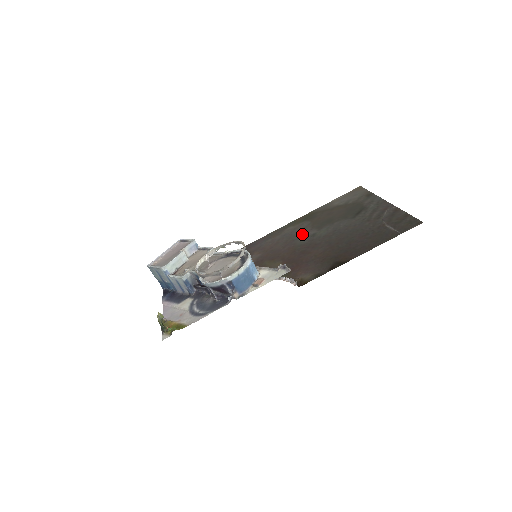
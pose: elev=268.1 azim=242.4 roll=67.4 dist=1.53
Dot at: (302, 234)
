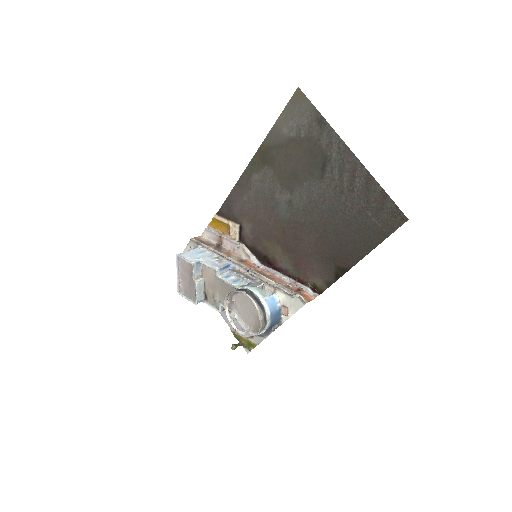
Dot at: (276, 198)
